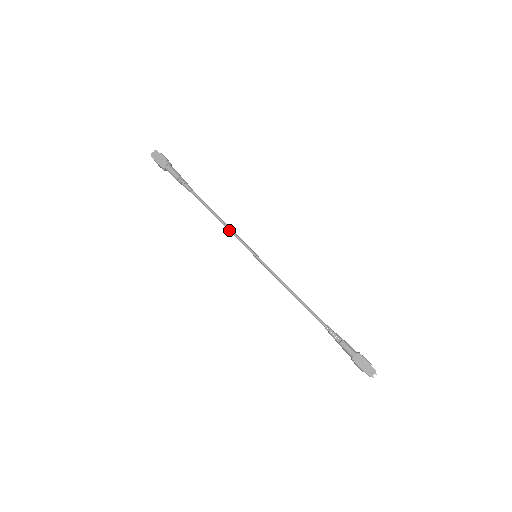
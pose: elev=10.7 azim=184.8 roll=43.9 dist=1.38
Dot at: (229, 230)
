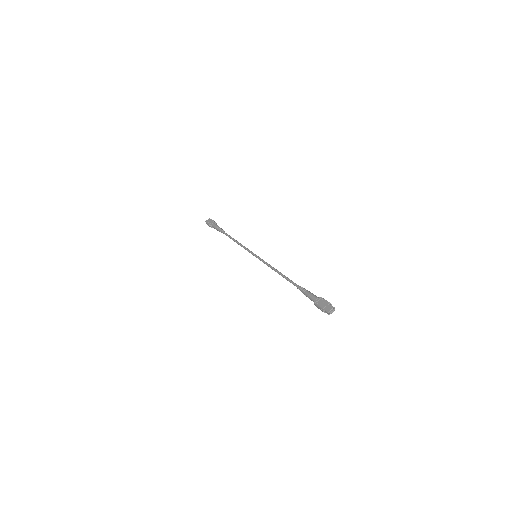
Dot at: (241, 246)
